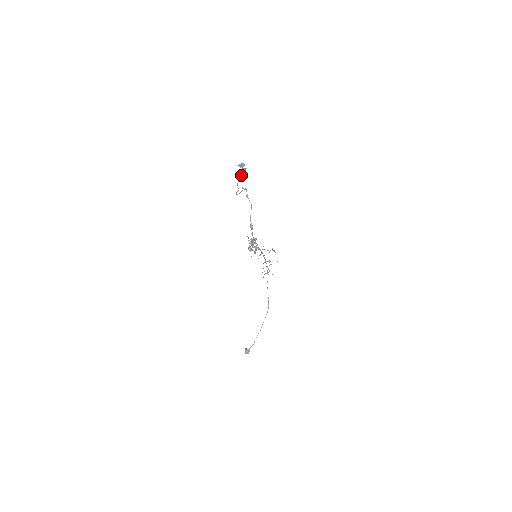
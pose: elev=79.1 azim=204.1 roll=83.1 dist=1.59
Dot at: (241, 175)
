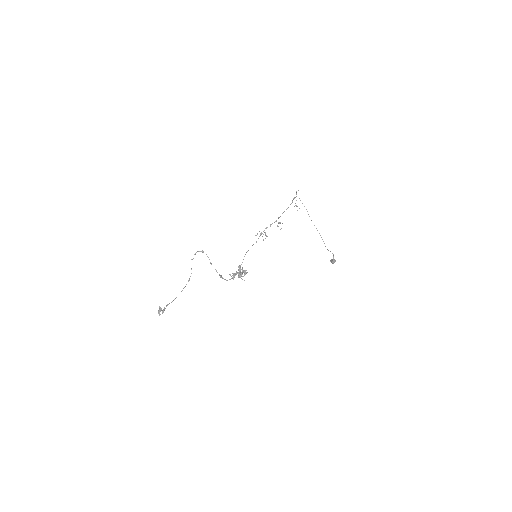
Dot at: occluded
